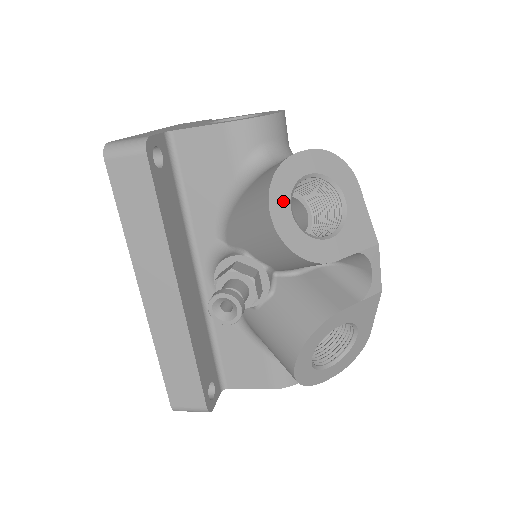
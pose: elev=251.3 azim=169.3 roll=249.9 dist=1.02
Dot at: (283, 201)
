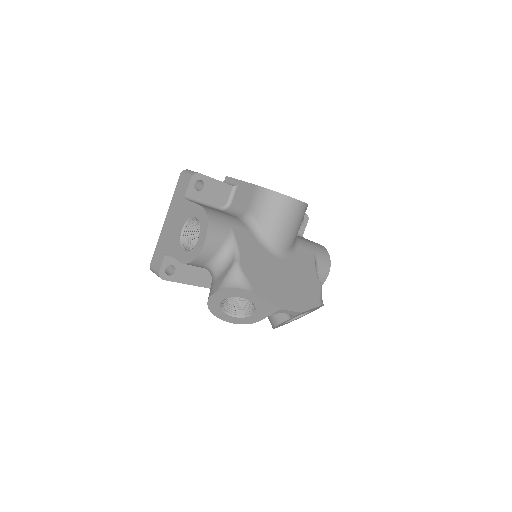
Dot at: (219, 312)
